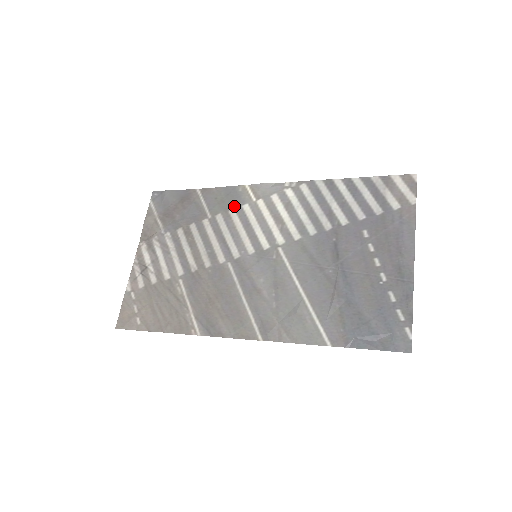
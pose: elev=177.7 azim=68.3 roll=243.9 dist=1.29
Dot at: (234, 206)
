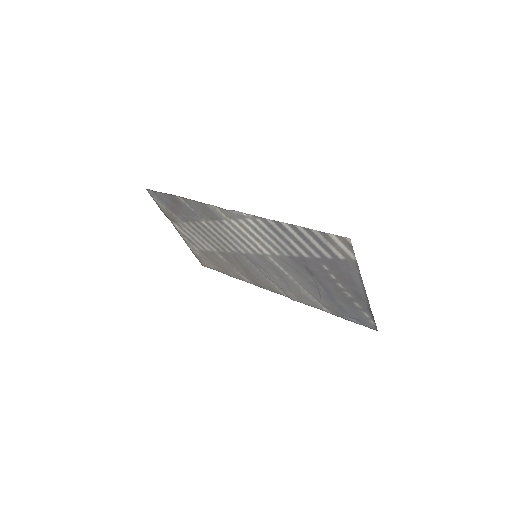
Dot at: (216, 219)
